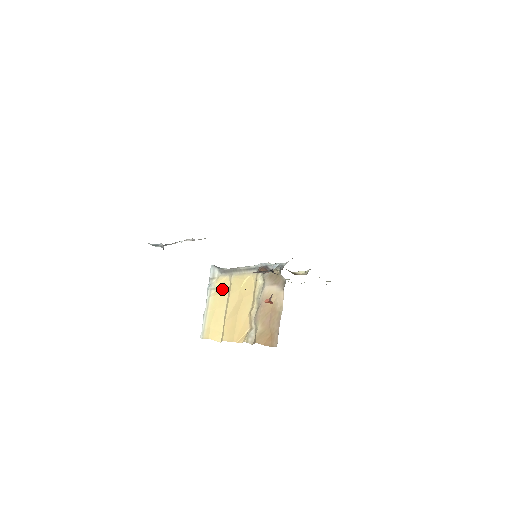
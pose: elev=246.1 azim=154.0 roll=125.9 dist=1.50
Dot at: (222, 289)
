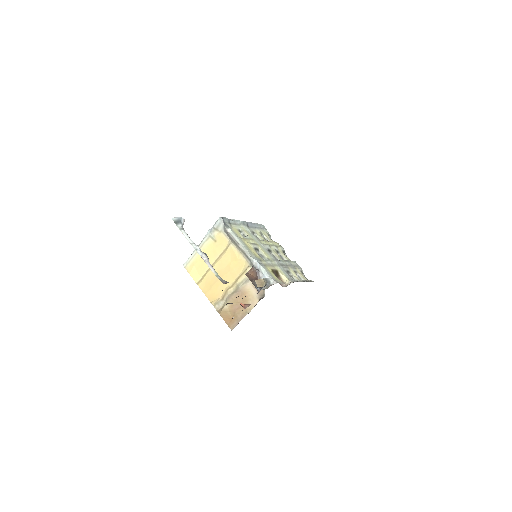
Dot at: (218, 245)
